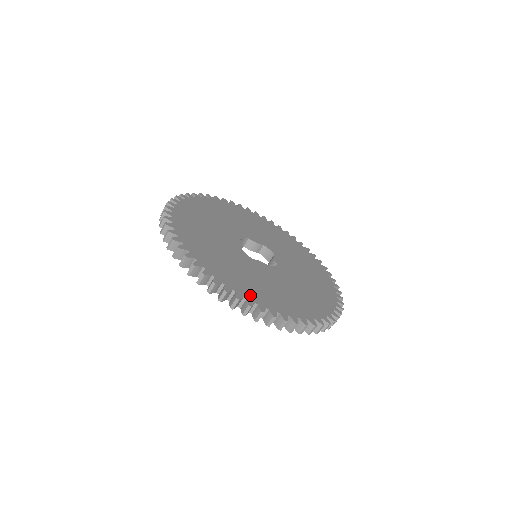
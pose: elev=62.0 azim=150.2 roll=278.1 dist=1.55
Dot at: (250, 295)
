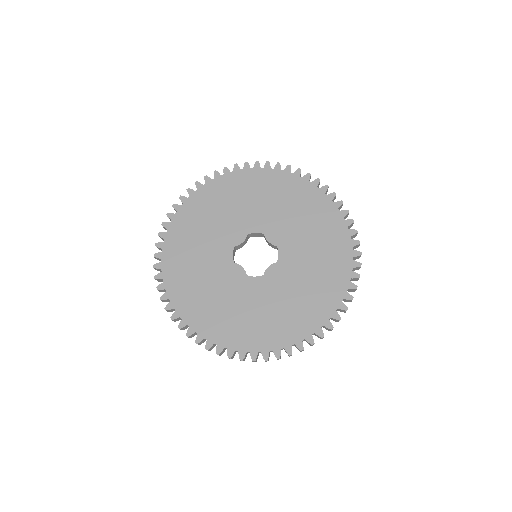
Dot at: (178, 299)
